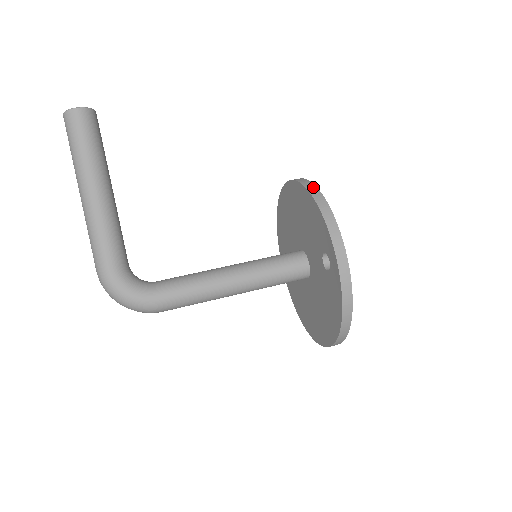
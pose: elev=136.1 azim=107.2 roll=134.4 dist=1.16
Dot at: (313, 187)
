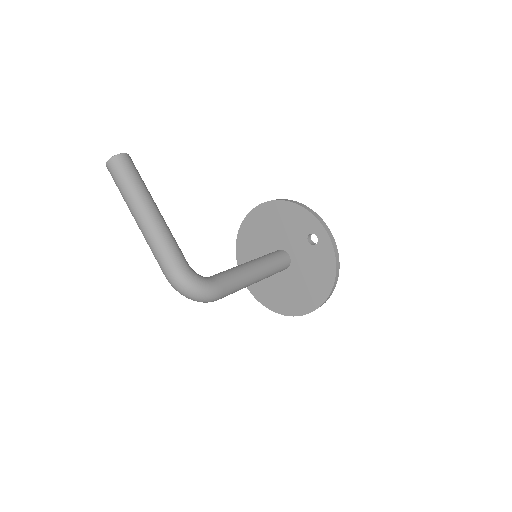
Dot at: (285, 199)
